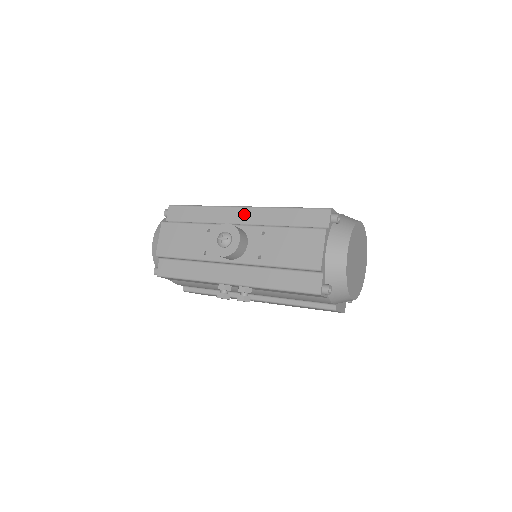
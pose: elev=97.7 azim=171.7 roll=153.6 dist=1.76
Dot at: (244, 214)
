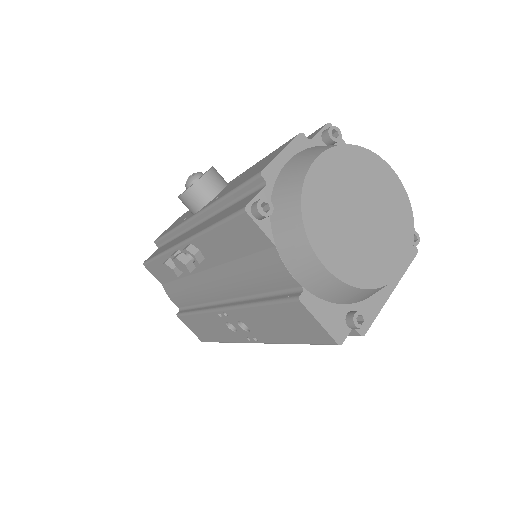
Dot at: occluded
